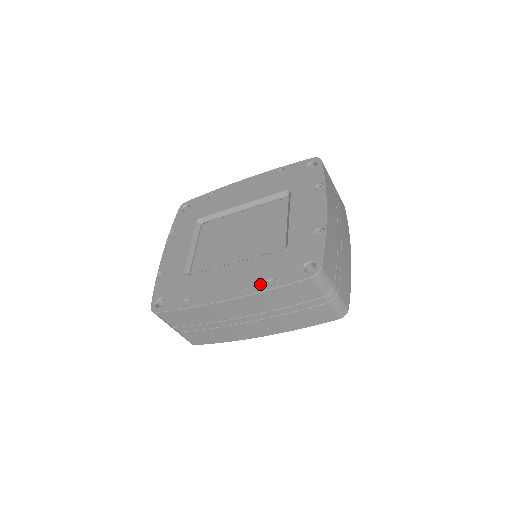
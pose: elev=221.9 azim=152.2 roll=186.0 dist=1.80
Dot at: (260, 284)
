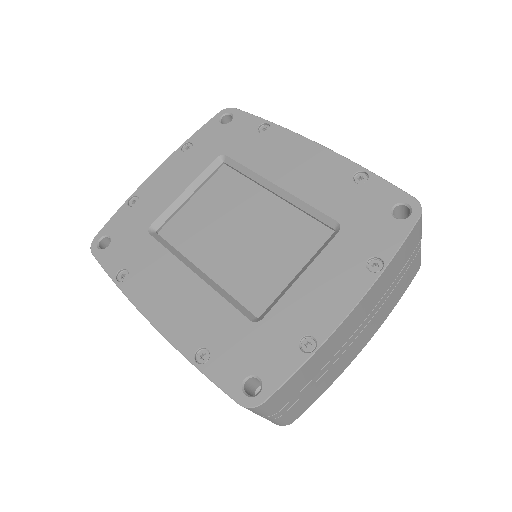
Dot at: (192, 343)
